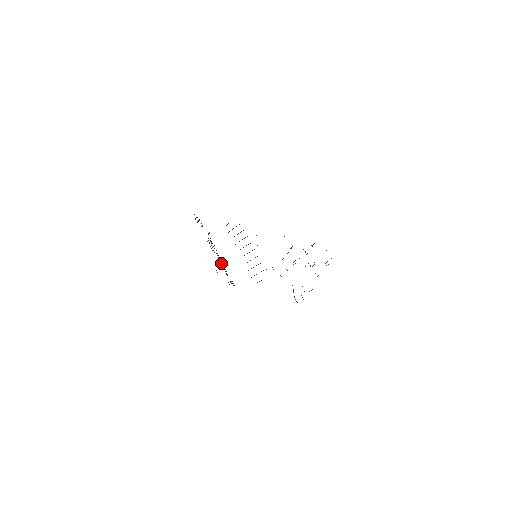
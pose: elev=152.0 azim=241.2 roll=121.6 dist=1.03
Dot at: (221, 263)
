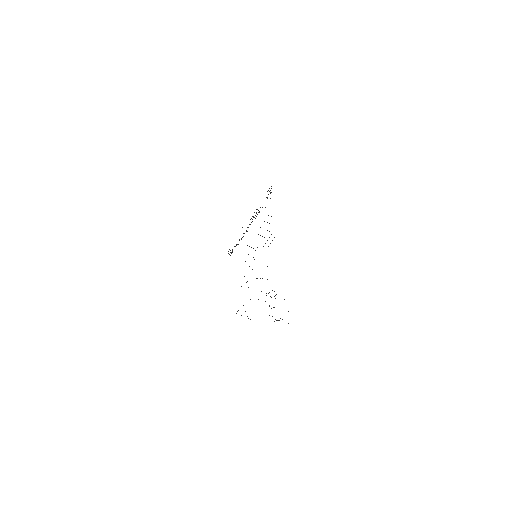
Dot at: (244, 233)
